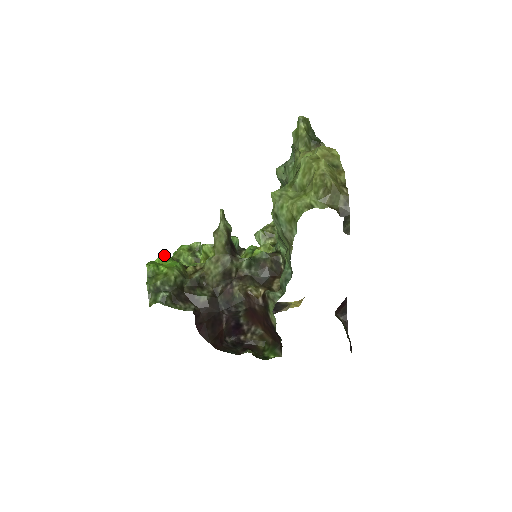
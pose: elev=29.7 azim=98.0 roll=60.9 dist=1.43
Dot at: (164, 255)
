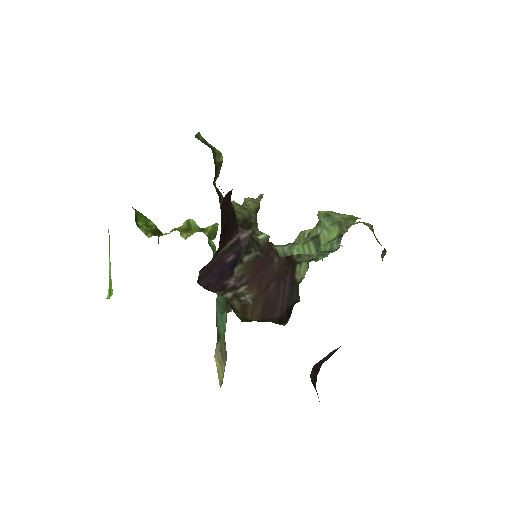
Dot at: occluded
